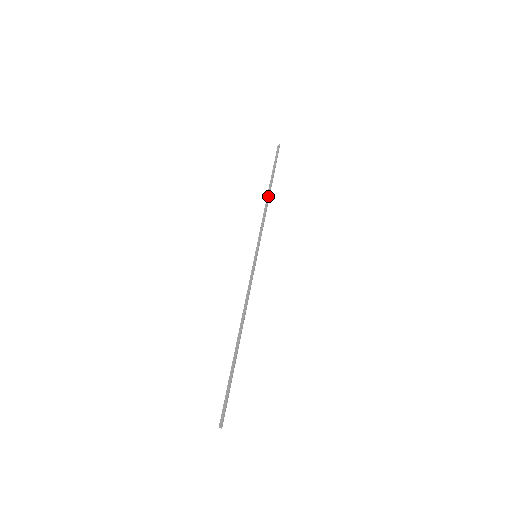
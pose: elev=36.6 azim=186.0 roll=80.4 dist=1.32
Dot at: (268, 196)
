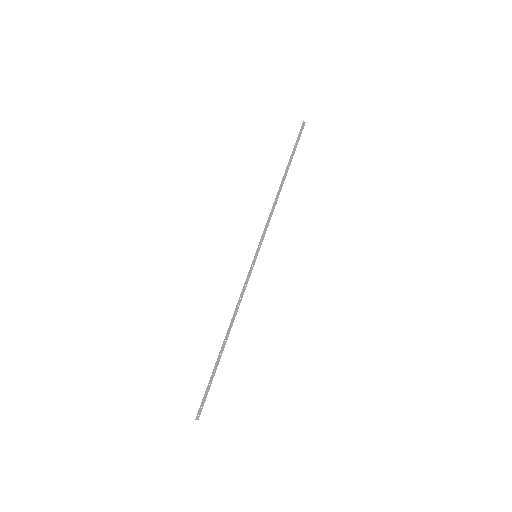
Dot at: (279, 187)
